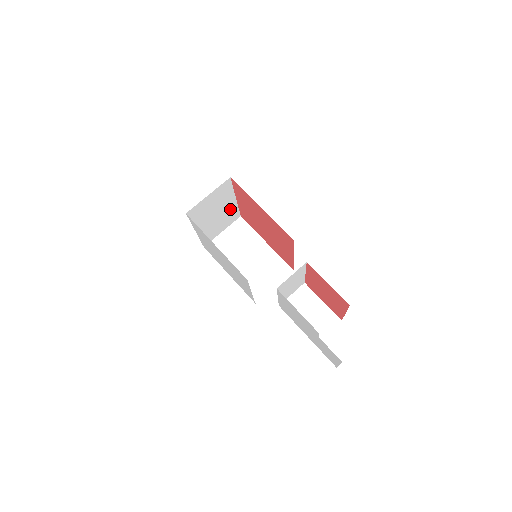
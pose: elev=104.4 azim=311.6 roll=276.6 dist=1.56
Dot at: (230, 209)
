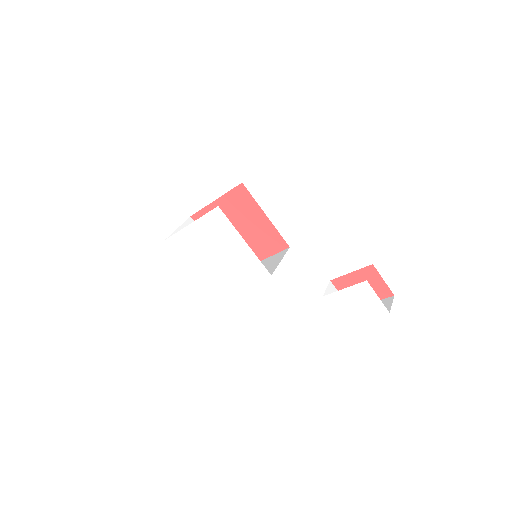
Dot at: occluded
